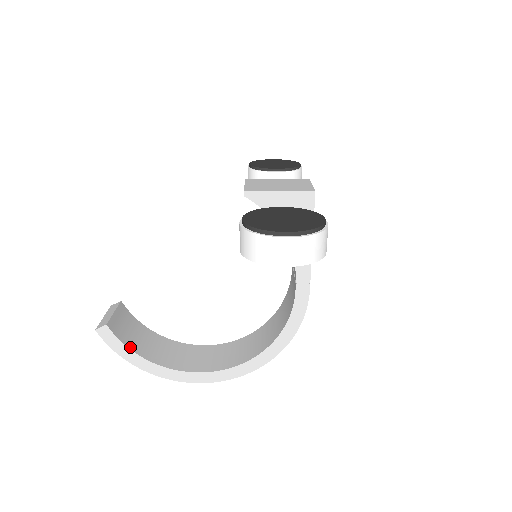
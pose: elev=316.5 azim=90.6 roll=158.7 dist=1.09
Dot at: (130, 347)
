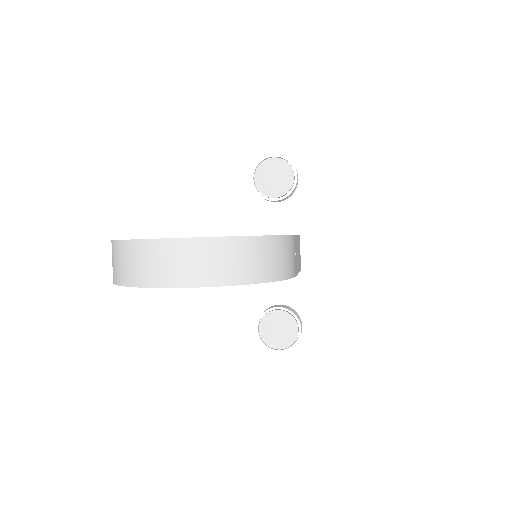
Dot at: occluded
